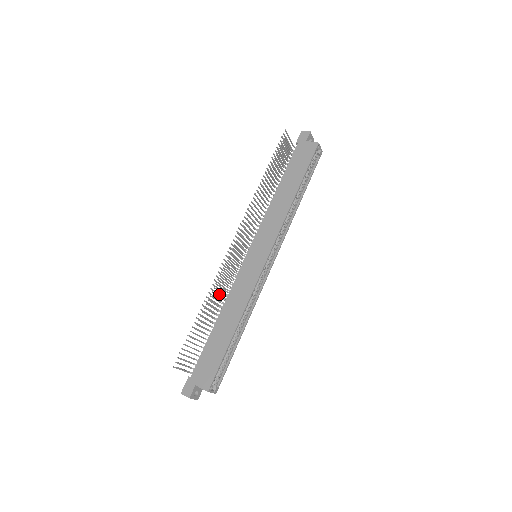
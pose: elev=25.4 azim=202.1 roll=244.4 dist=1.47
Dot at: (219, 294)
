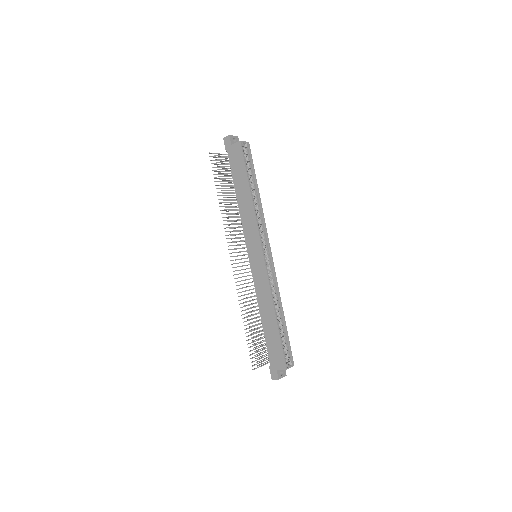
Dot at: (249, 301)
